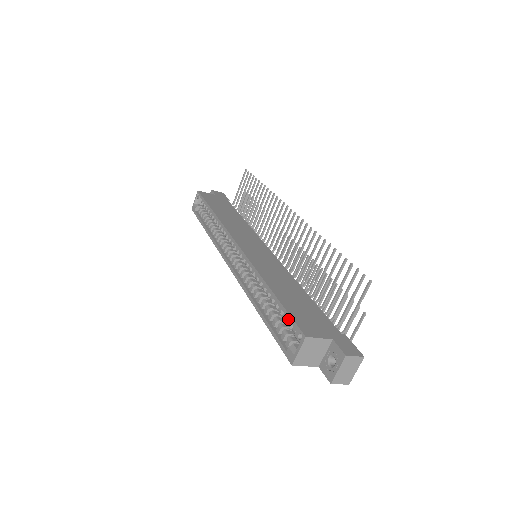
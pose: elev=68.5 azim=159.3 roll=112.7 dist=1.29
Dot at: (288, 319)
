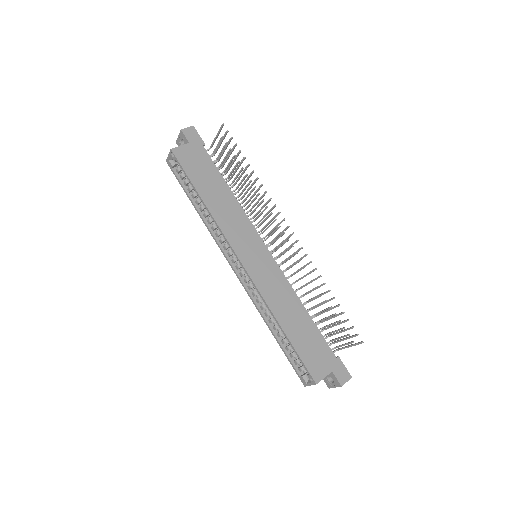
Dot at: (300, 359)
